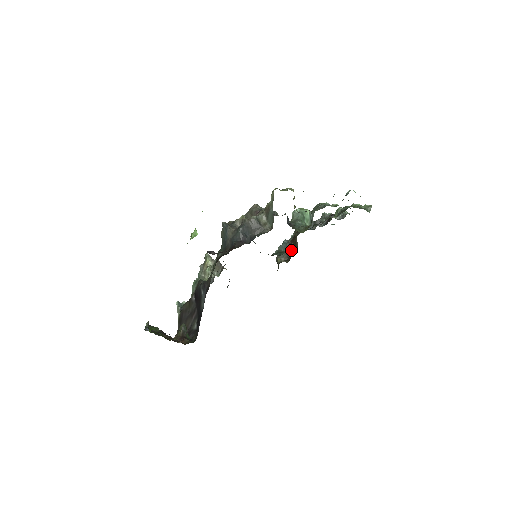
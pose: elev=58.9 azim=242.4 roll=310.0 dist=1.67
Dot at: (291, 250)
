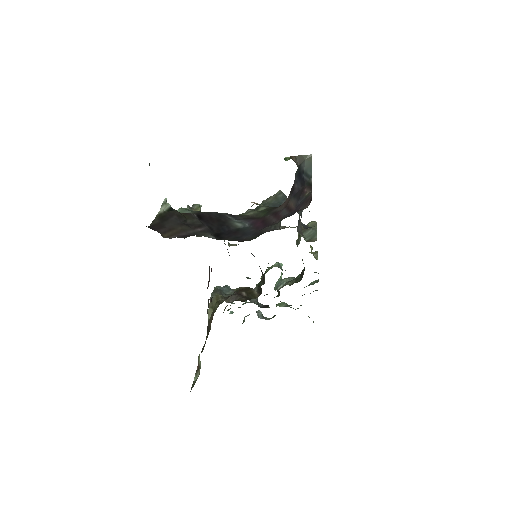
Dot at: (242, 296)
